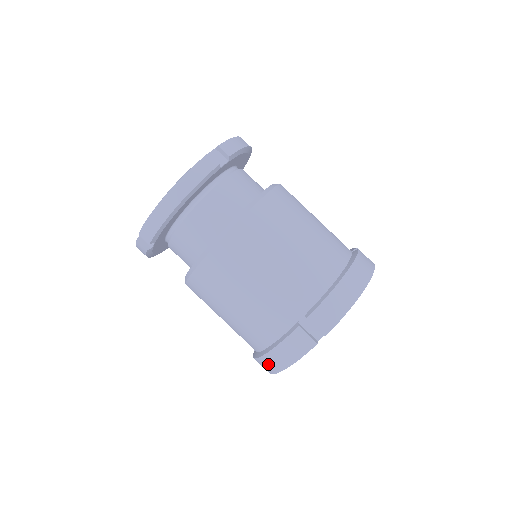
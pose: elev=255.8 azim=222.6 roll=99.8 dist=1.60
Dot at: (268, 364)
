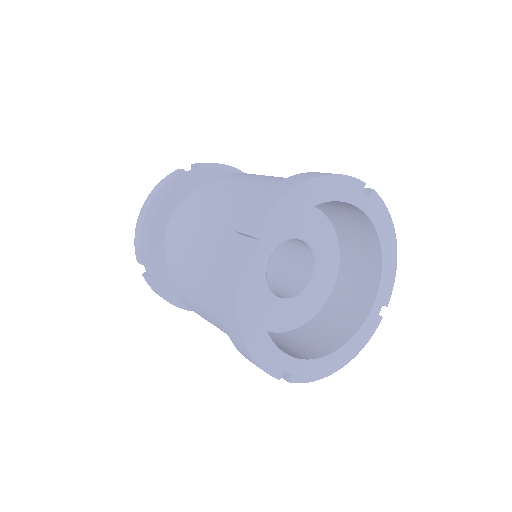
Dot at: (233, 333)
